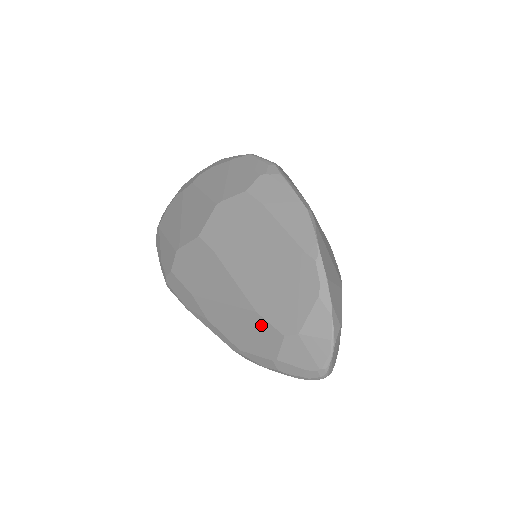
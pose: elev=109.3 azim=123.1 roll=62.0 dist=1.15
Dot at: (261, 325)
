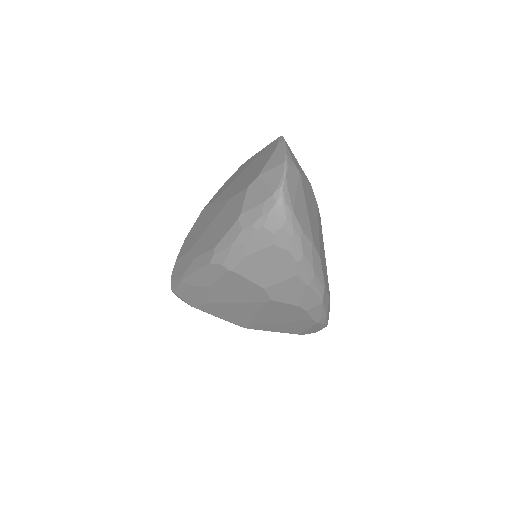
Dot at: (233, 203)
